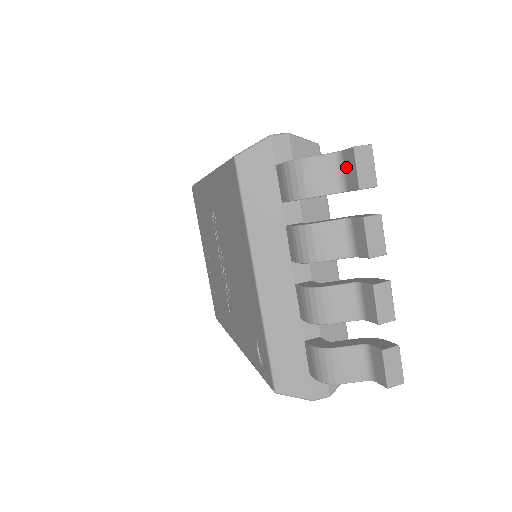
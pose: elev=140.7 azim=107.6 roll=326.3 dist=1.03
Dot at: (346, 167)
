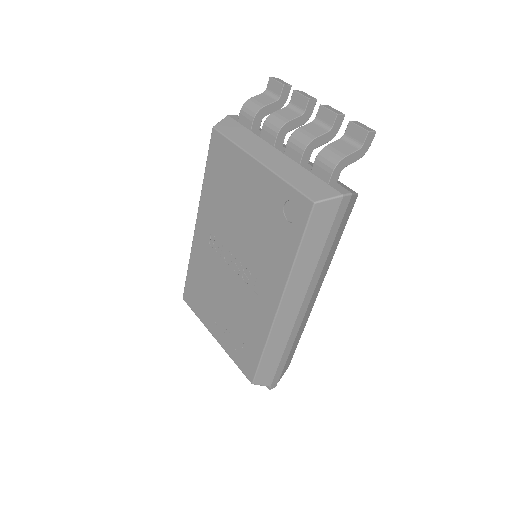
Dot at: (272, 90)
